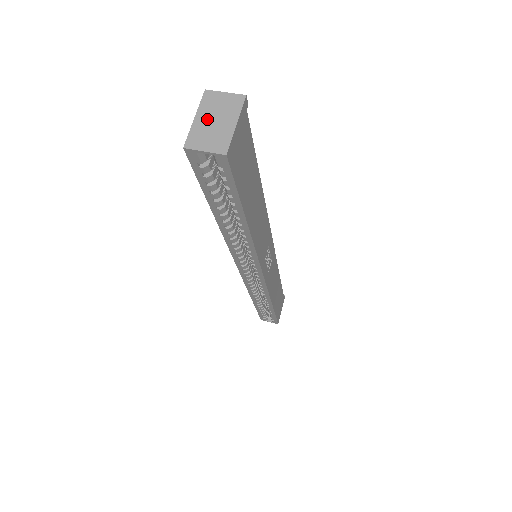
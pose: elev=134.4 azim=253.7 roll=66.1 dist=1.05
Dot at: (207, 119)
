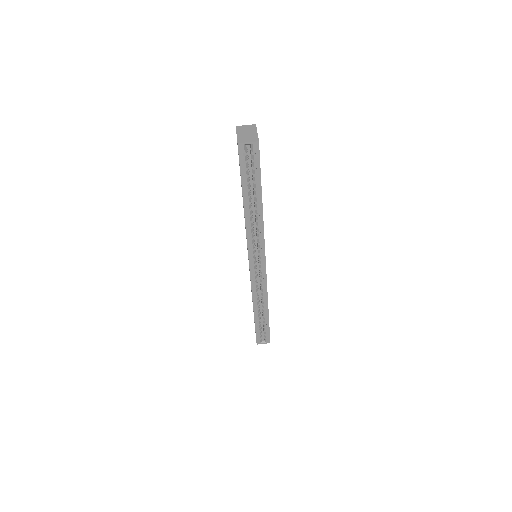
Dot at: (243, 134)
